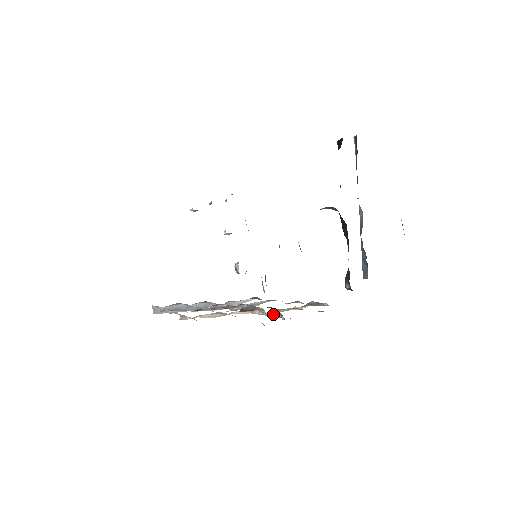
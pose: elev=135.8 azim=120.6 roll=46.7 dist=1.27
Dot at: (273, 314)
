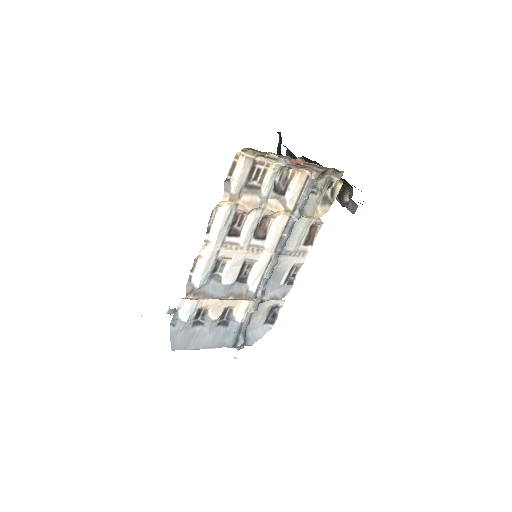
Dot at: (303, 195)
